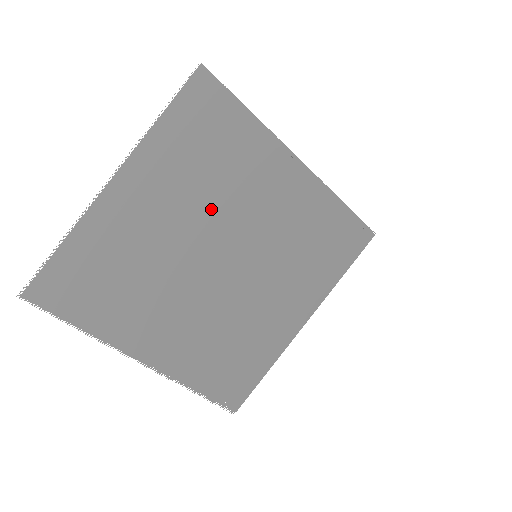
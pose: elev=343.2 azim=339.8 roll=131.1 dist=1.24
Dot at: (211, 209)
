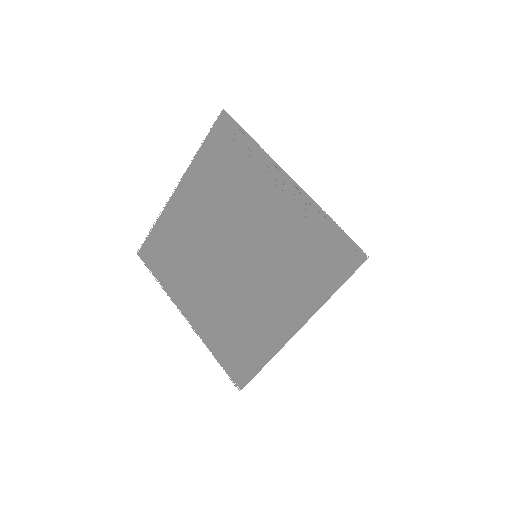
Dot at: (226, 213)
